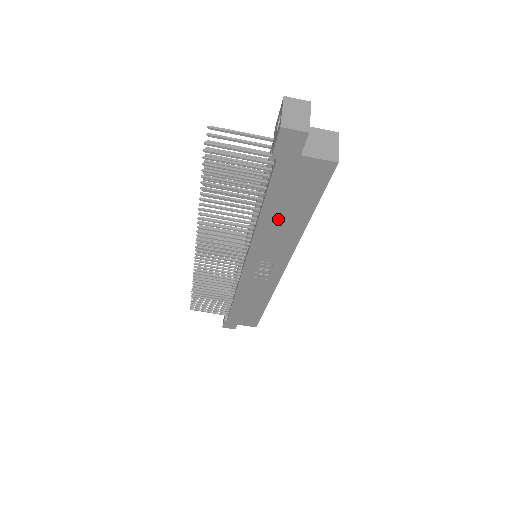
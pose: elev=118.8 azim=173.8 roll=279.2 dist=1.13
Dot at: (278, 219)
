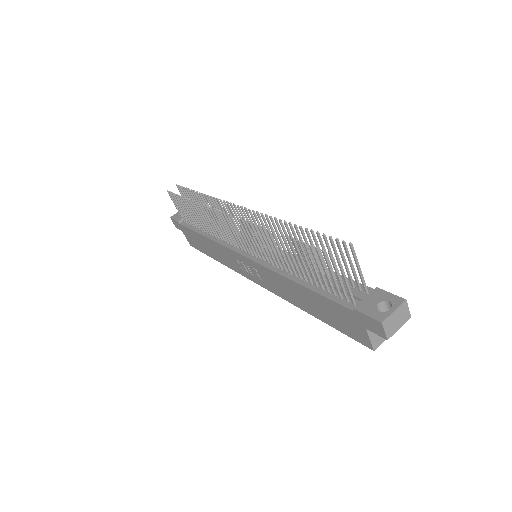
Dot at: (302, 295)
